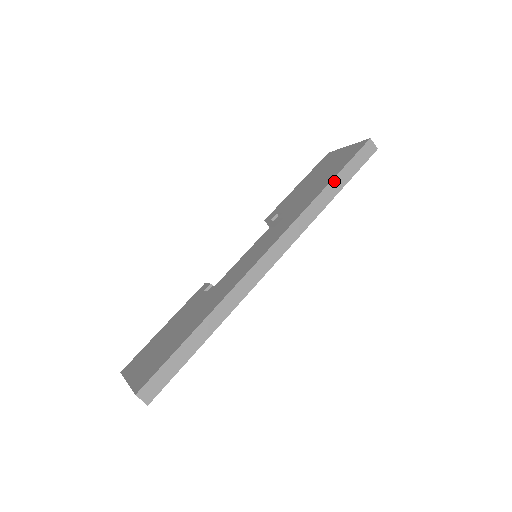
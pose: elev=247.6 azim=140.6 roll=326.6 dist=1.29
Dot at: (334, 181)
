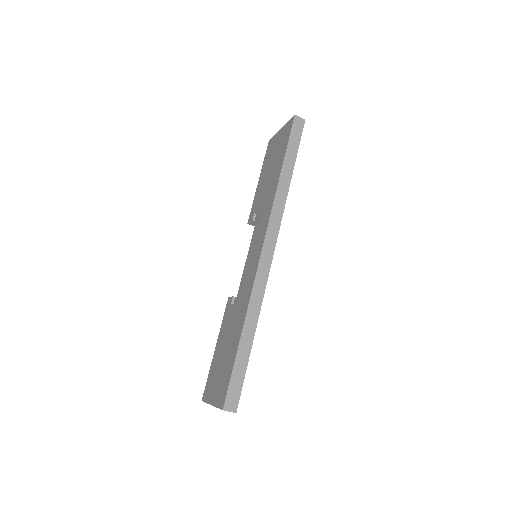
Dot at: (284, 165)
